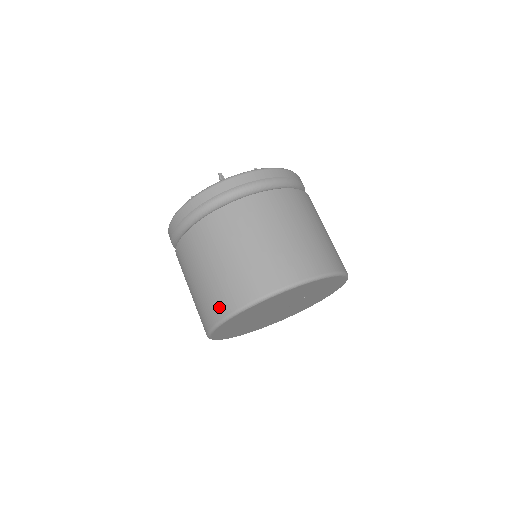
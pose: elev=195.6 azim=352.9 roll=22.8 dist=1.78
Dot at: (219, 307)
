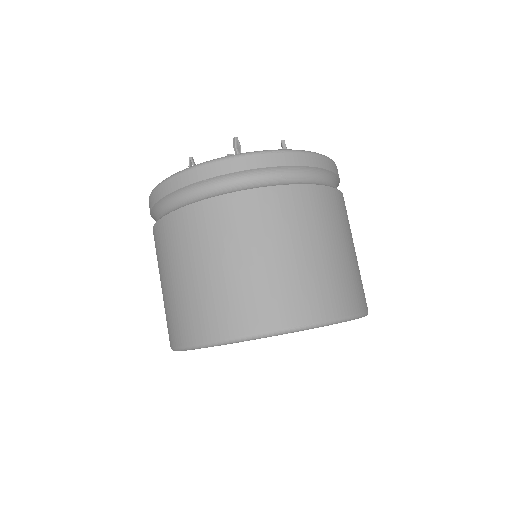
Dot at: (196, 328)
